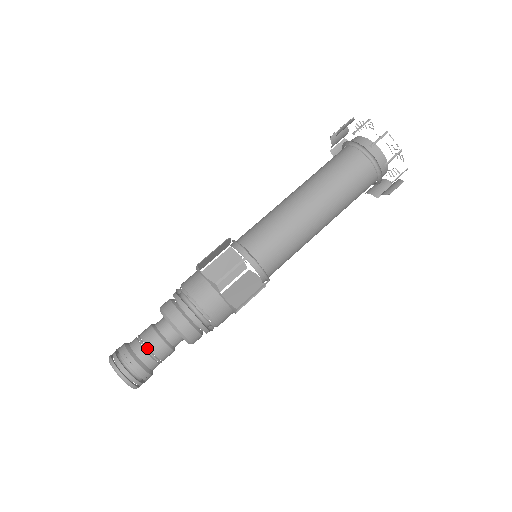
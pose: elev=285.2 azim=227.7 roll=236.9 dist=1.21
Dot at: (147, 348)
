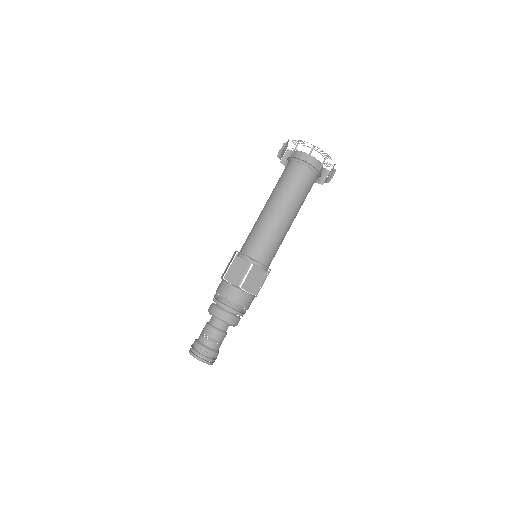
Dot at: (211, 339)
